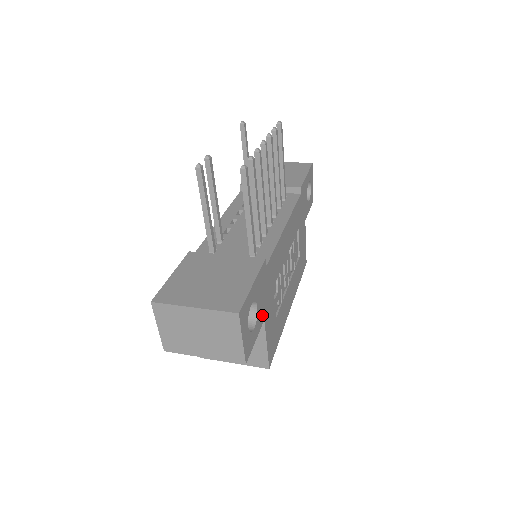
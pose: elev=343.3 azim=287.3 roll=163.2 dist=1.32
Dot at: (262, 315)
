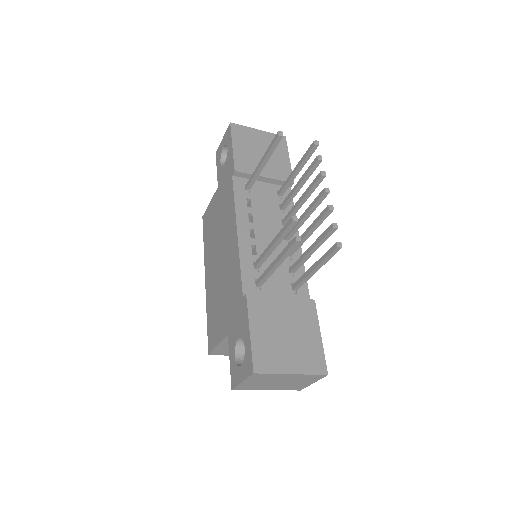
Dot at: occluded
